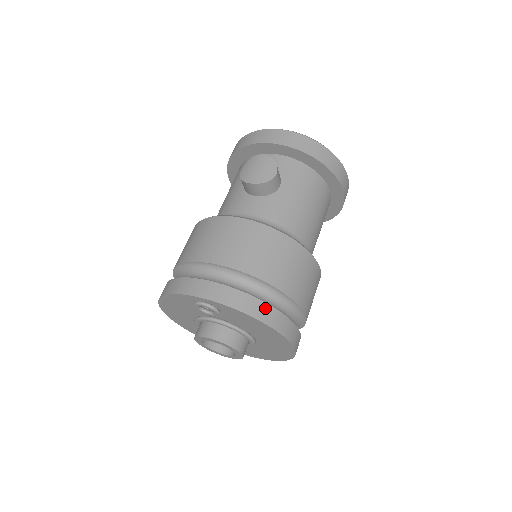
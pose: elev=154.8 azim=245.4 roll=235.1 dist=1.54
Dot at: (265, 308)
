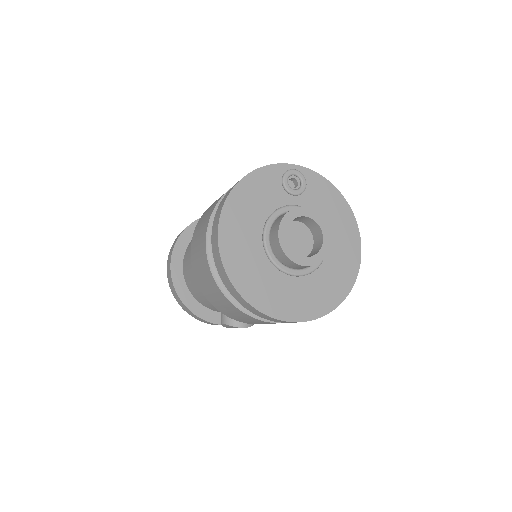
Dot at: occluded
